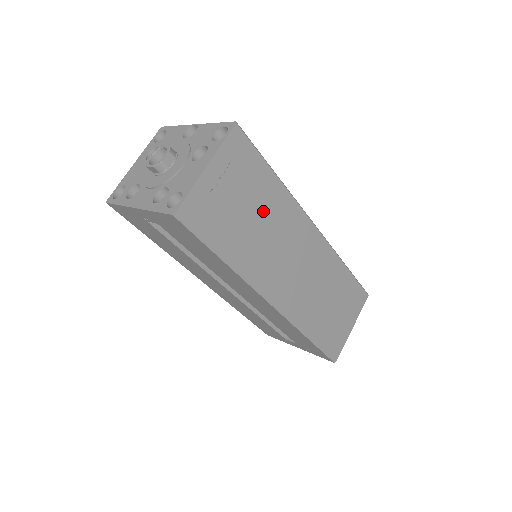
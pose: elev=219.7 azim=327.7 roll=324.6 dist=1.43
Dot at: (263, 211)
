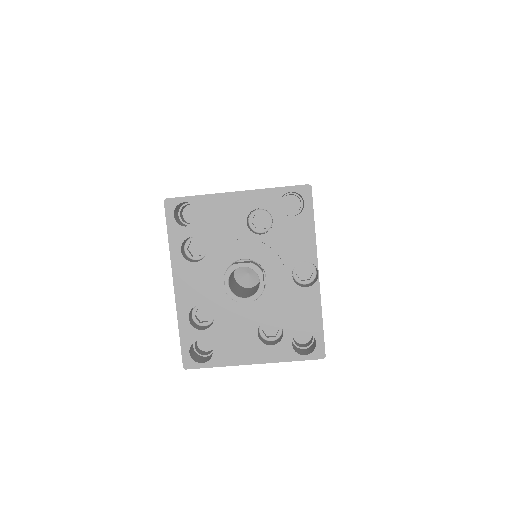
Dot at: occluded
